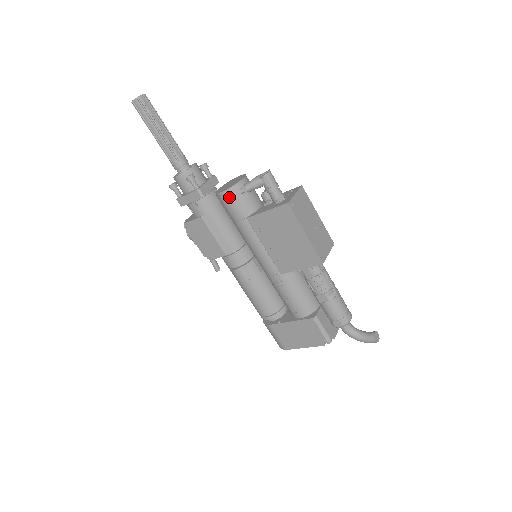
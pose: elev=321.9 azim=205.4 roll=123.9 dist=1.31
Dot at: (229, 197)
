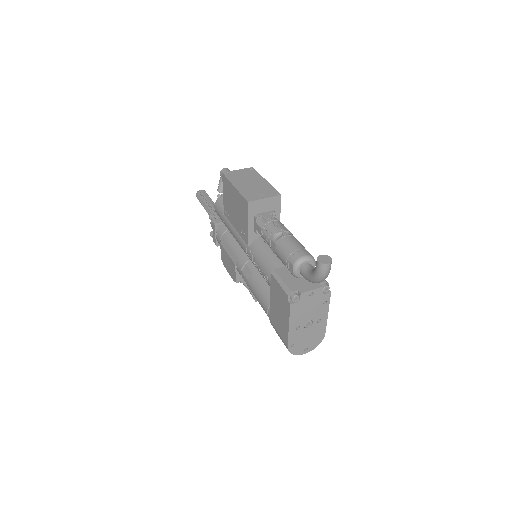
Dot at: (217, 207)
